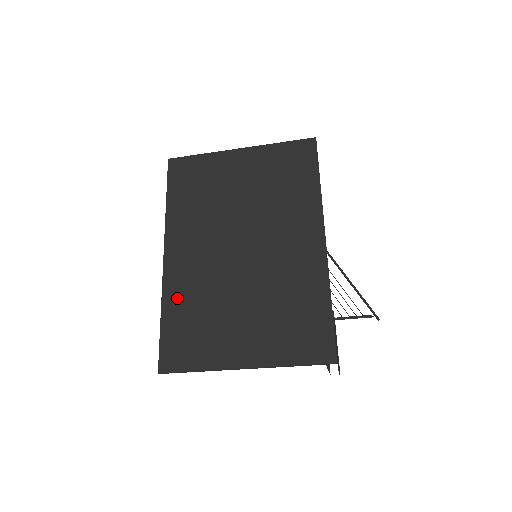
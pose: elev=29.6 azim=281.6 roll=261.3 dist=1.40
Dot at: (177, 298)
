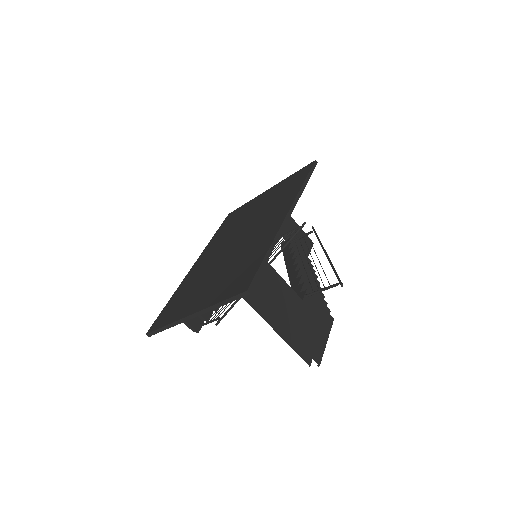
Dot at: (184, 286)
